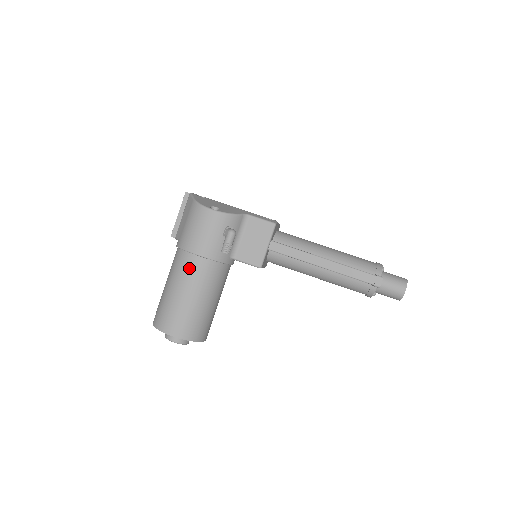
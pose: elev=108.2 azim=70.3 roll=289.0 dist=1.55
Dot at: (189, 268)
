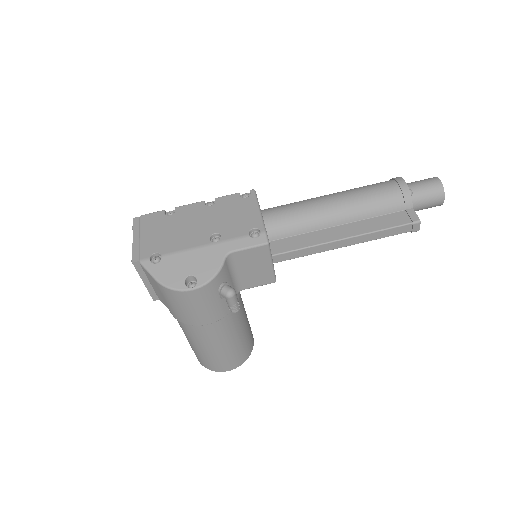
Dot at: (206, 334)
